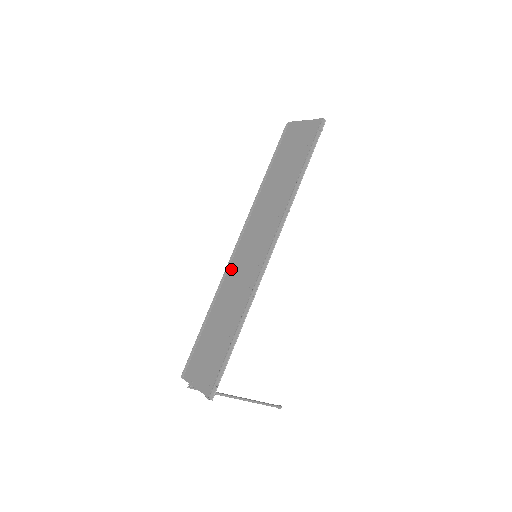
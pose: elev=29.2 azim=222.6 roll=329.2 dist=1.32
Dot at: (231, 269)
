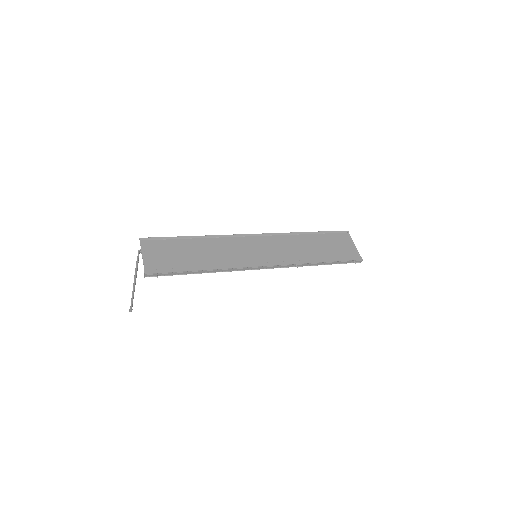
Dot at: (237, 240)
